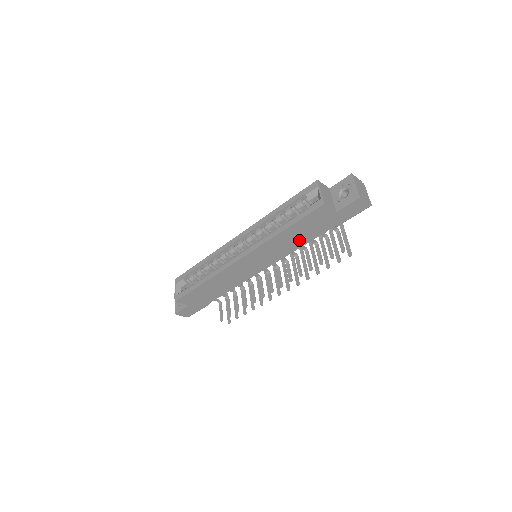
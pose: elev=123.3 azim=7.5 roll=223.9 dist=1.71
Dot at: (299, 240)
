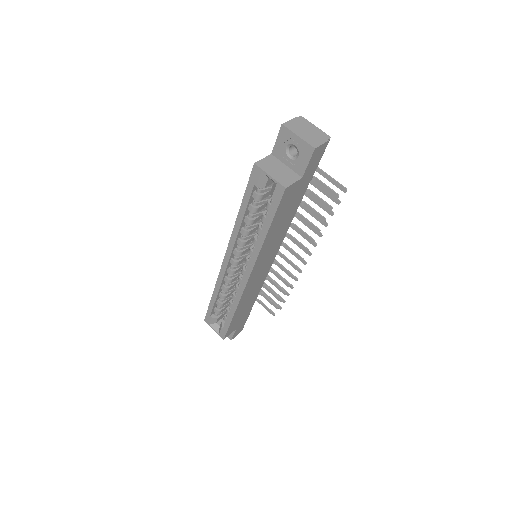
Dot at: (286, 222)
